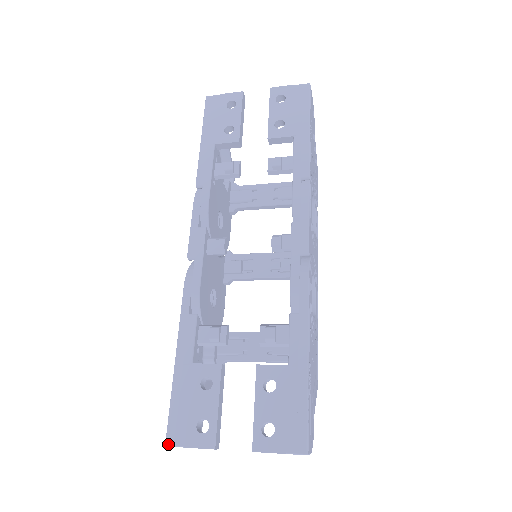
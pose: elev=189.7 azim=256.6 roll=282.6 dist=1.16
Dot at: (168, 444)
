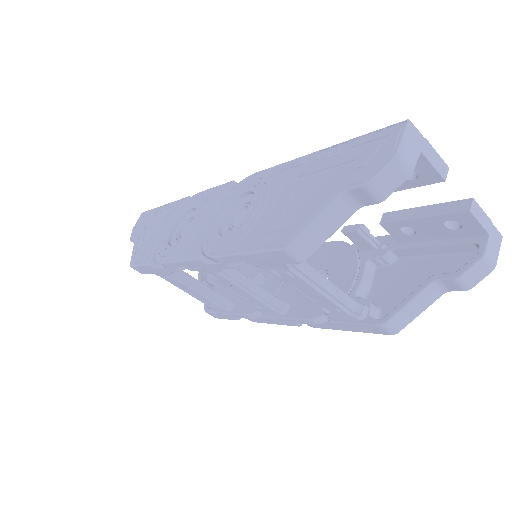
Dot at: (409, 122)
